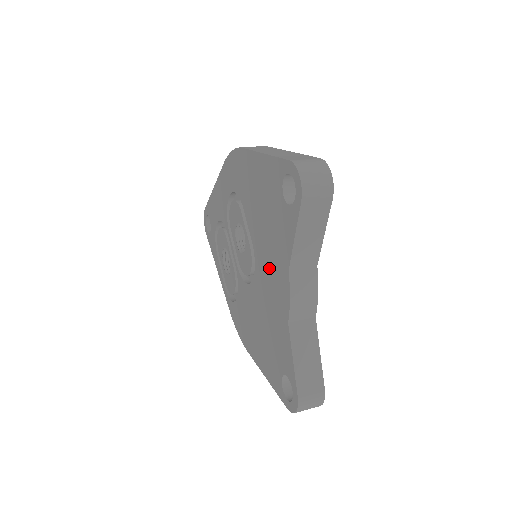
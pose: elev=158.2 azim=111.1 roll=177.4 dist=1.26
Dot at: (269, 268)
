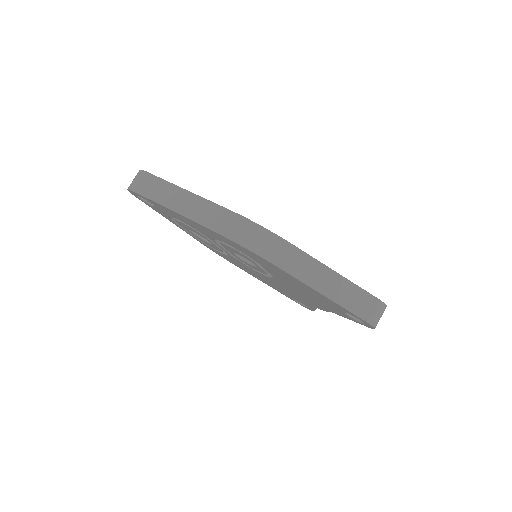
Dot at: occluded
